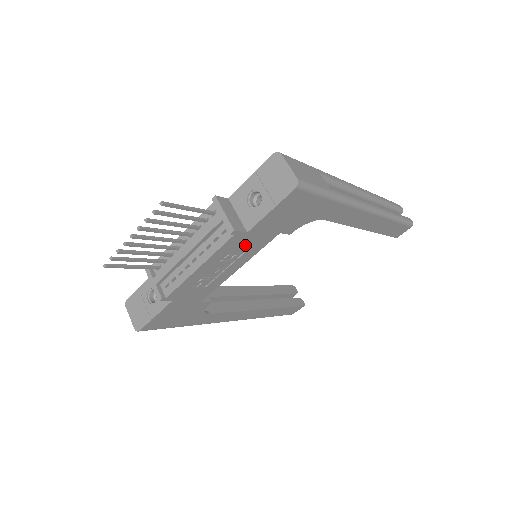
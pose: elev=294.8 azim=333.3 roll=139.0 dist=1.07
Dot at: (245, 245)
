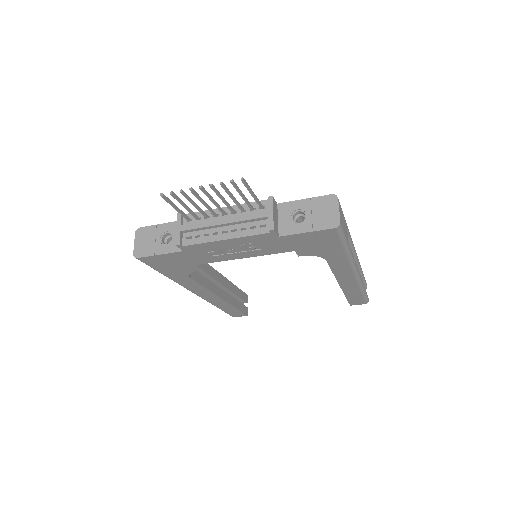
Dot at: (267, 244)
